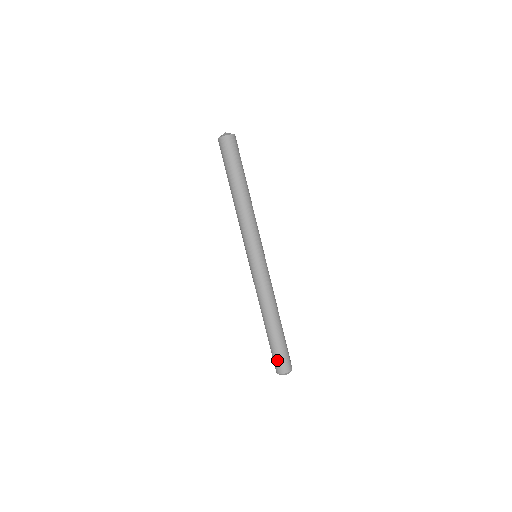
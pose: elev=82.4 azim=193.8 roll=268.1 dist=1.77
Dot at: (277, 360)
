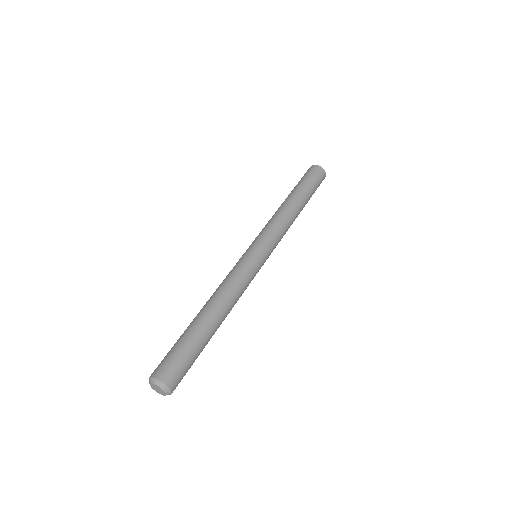
Dot at: (174, 359)
